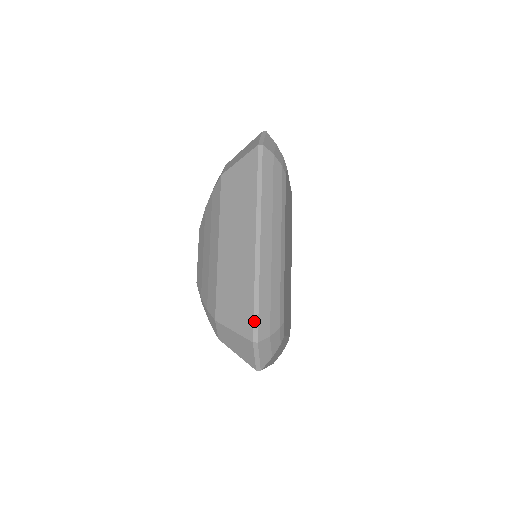
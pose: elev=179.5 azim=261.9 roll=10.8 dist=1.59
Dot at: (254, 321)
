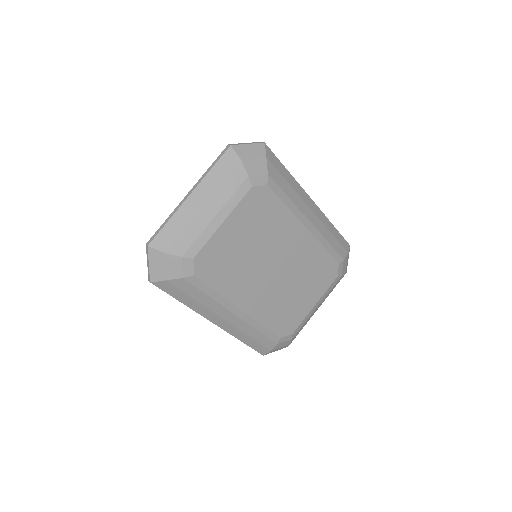
Dot at: (252, 348)
